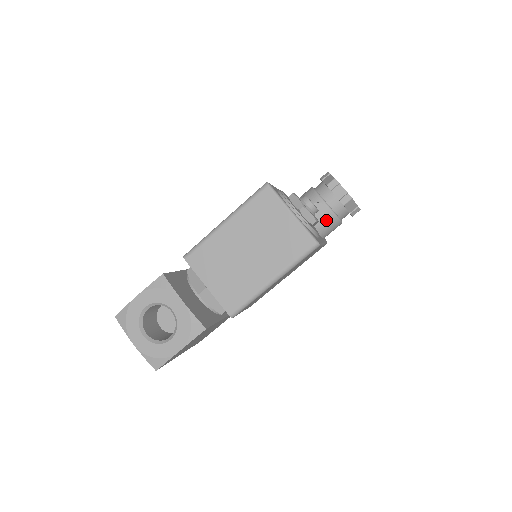
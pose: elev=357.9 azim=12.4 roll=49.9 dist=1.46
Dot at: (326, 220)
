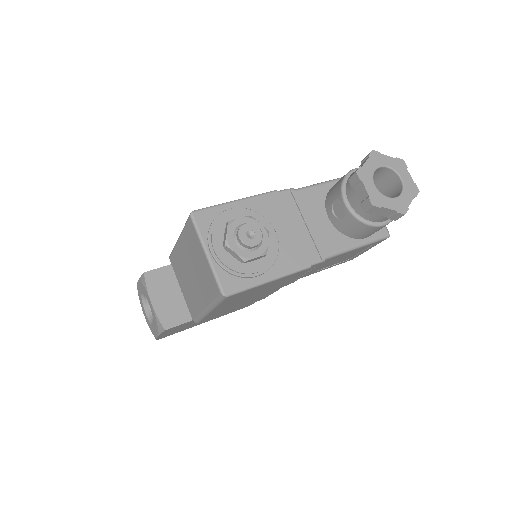
Dot at: (349, 223)
